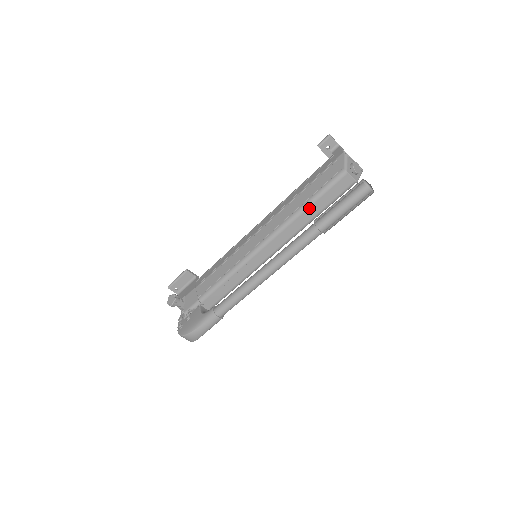
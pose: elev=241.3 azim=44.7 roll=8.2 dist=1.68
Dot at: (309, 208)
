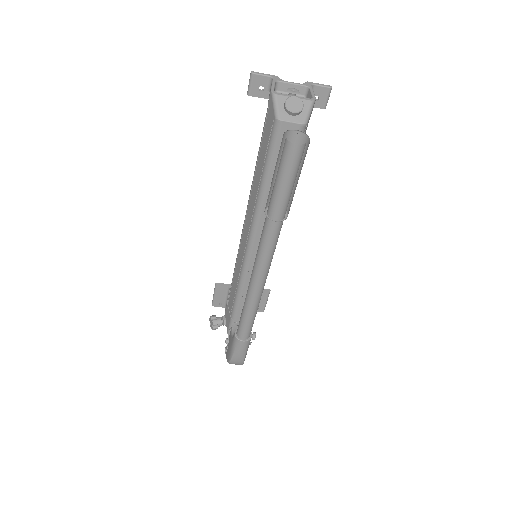
Dot at: (268, 185)
